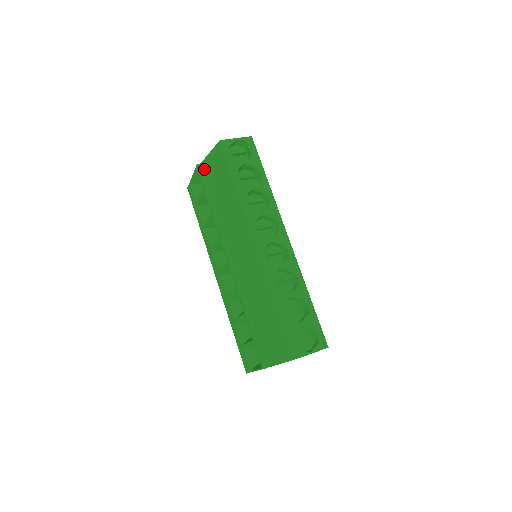
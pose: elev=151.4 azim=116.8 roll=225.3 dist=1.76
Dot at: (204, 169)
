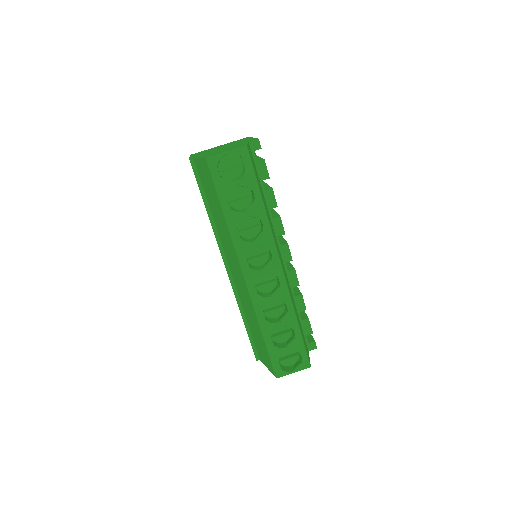
Dot at: (197, 167)
